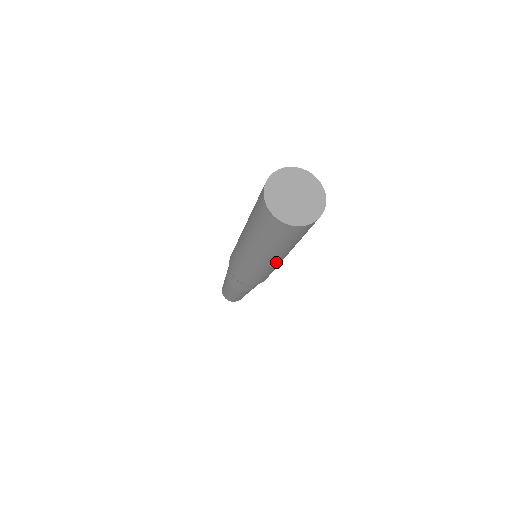
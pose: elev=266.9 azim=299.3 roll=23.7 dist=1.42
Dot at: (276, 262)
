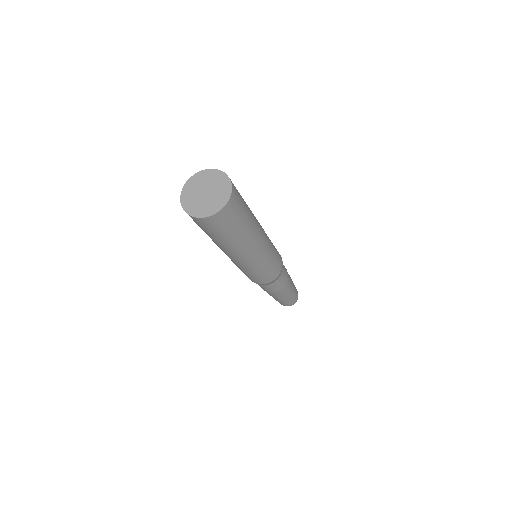
Dot at: (249, 256)
